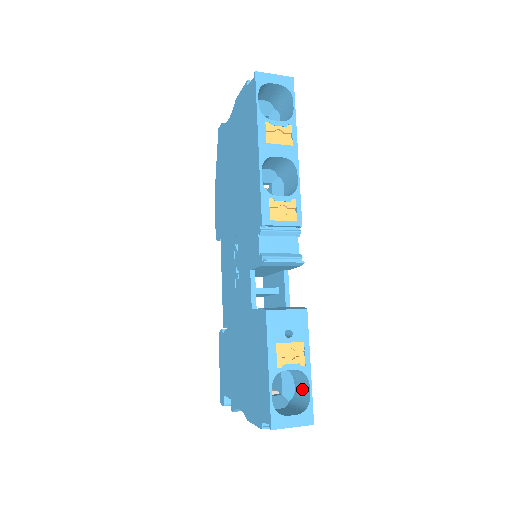
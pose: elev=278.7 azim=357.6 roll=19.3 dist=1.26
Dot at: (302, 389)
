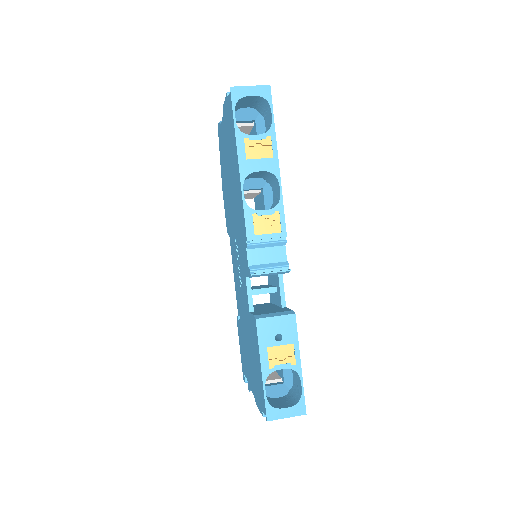
Dot at: (297, 382)
